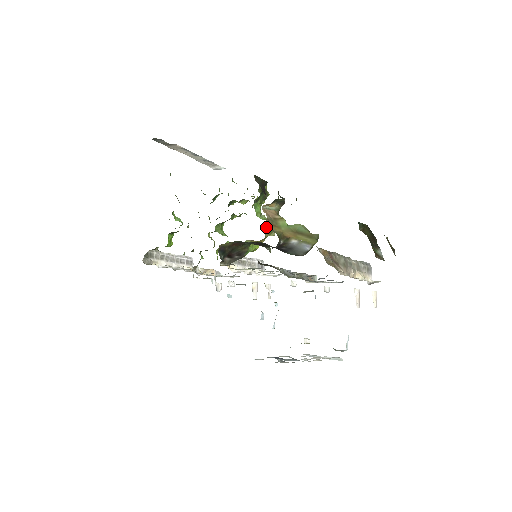
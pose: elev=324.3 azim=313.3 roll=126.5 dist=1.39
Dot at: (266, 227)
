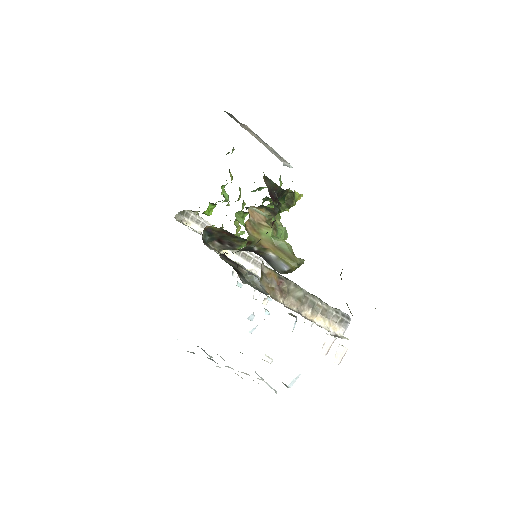
Dot at: occluded
